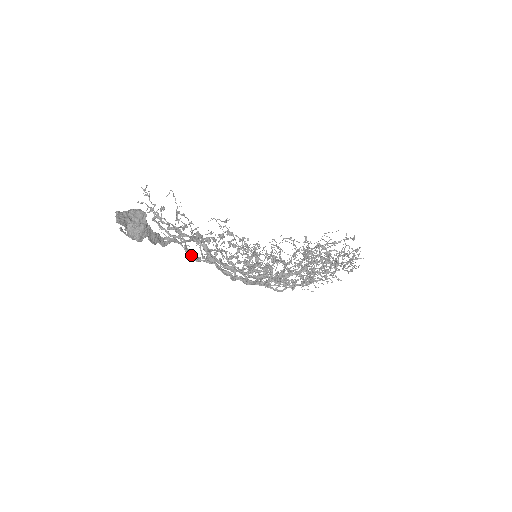
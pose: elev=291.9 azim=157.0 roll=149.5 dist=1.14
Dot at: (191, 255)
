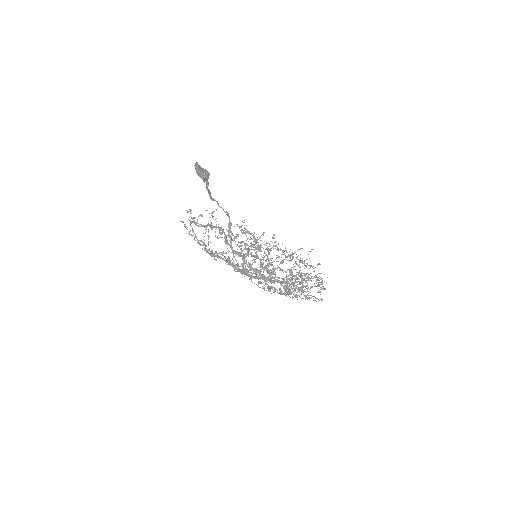
Dot at: occluded
